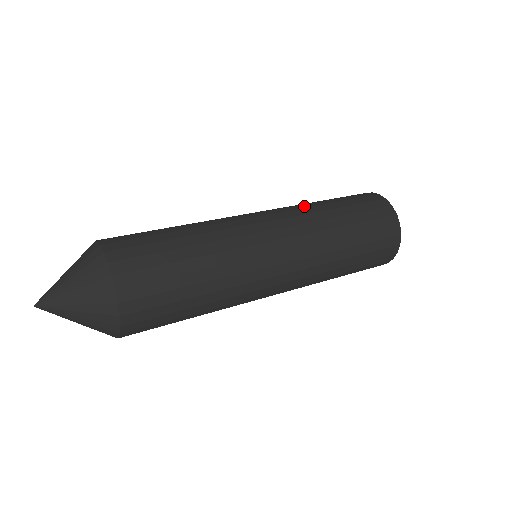
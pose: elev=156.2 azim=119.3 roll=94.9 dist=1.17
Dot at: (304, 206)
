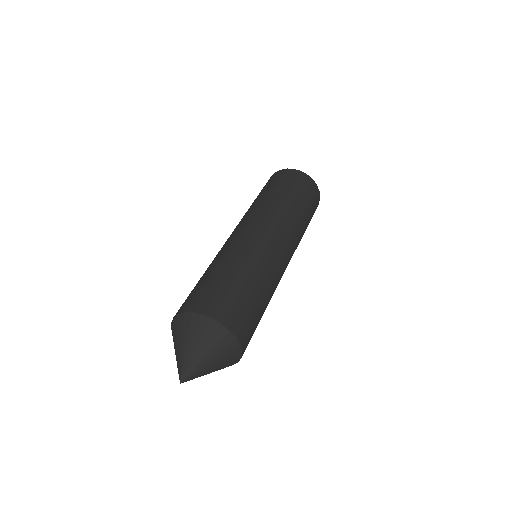
Dot at: (283, 210)
